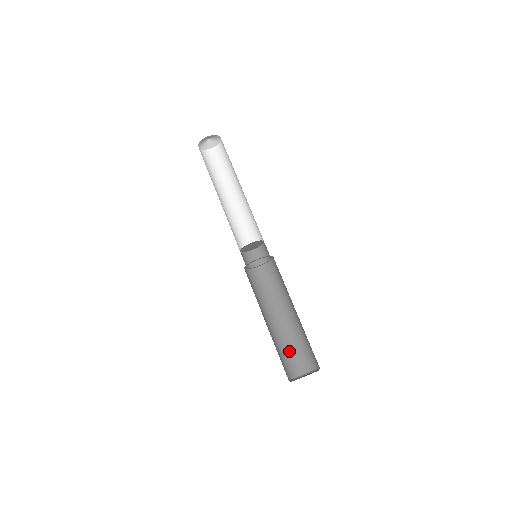
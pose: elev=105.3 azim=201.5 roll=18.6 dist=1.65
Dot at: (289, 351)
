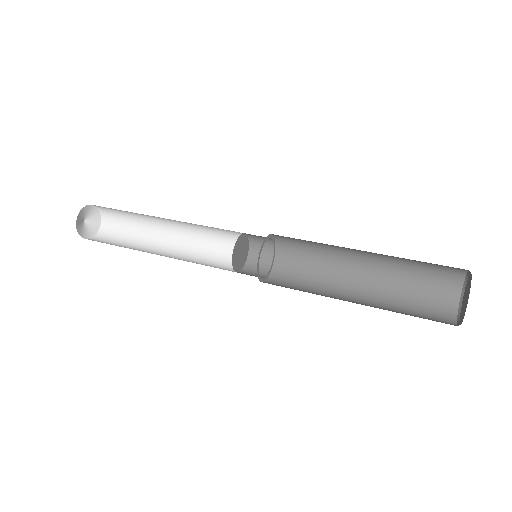
Dot at: (413, 298)
